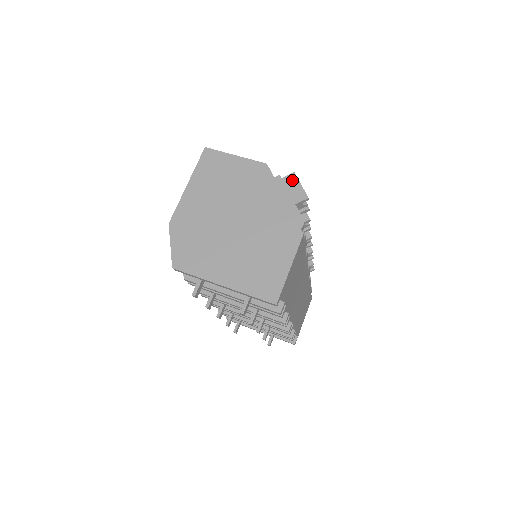
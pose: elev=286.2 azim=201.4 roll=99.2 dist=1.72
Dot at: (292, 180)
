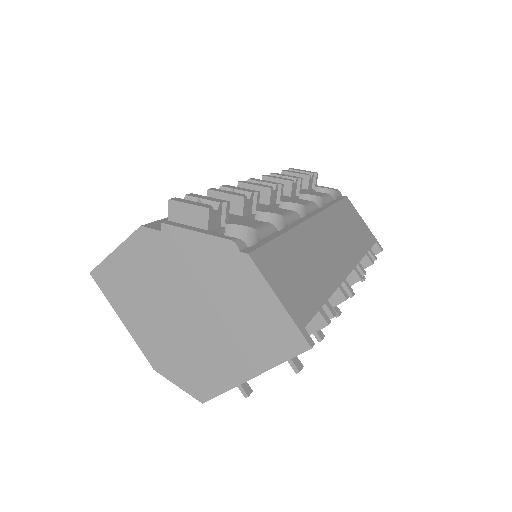
Dot at: (177, 210)
